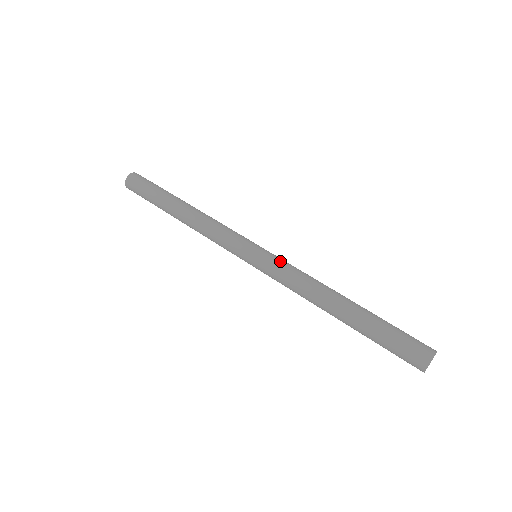
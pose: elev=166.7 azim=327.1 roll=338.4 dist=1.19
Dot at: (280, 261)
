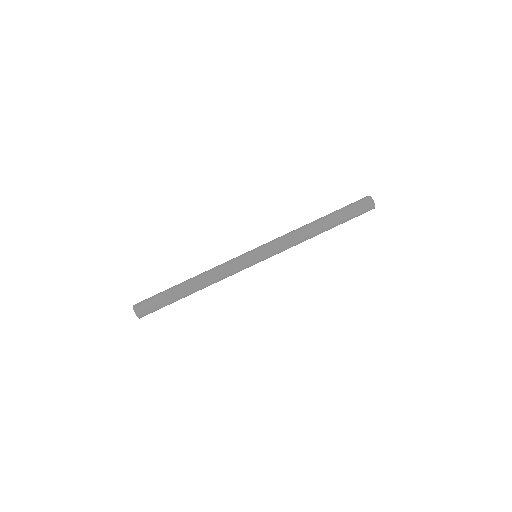
Dot at: (274, 246)
